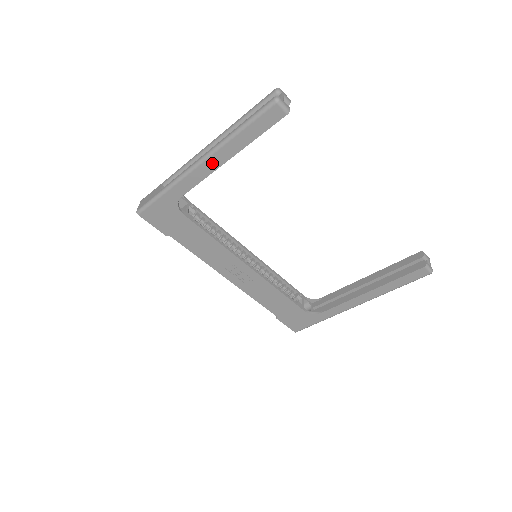
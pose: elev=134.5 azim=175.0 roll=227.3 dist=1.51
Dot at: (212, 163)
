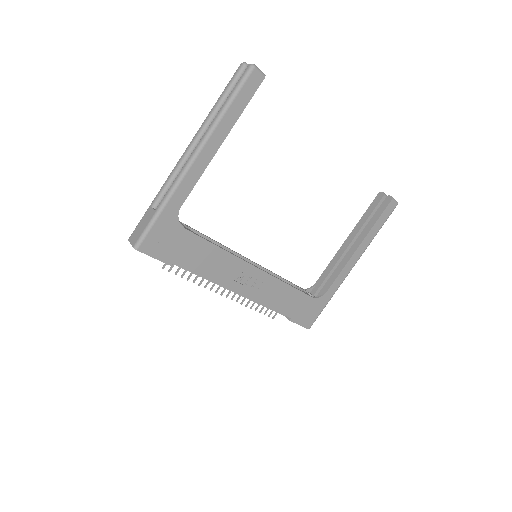
Dot at: (206, 154)
